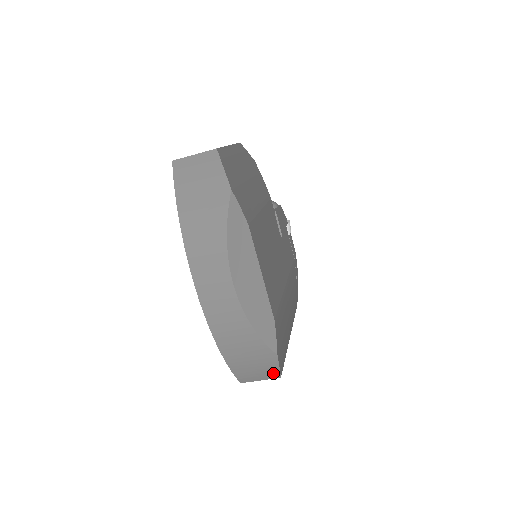
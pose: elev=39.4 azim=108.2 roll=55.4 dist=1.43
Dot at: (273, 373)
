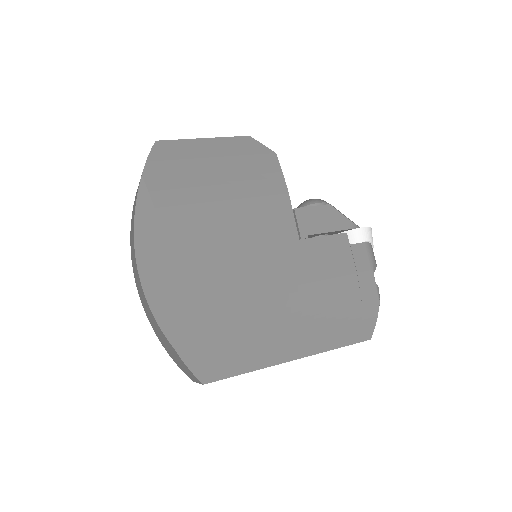
Dot at: (193, 375)
